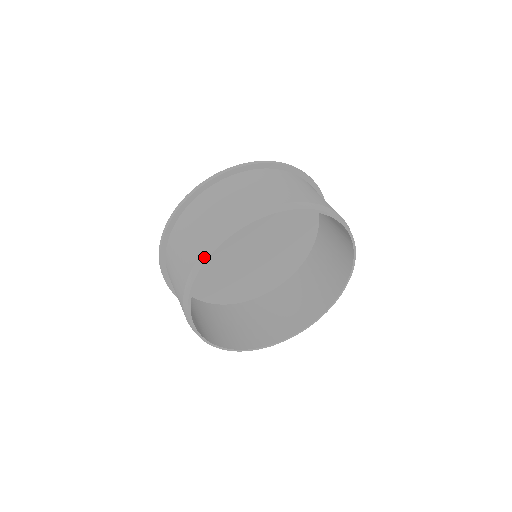
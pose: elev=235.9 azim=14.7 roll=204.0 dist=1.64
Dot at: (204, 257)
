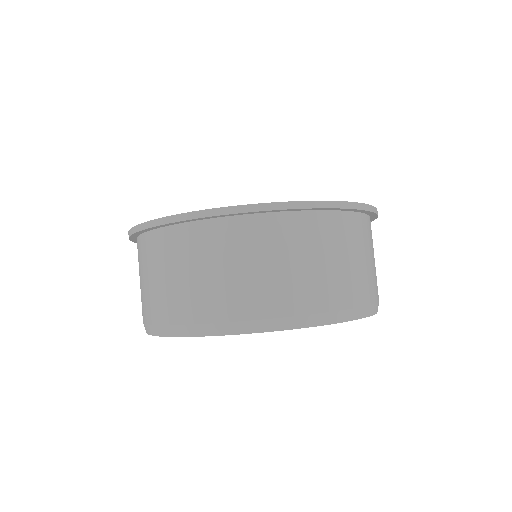
Dot at: (155, 331)
